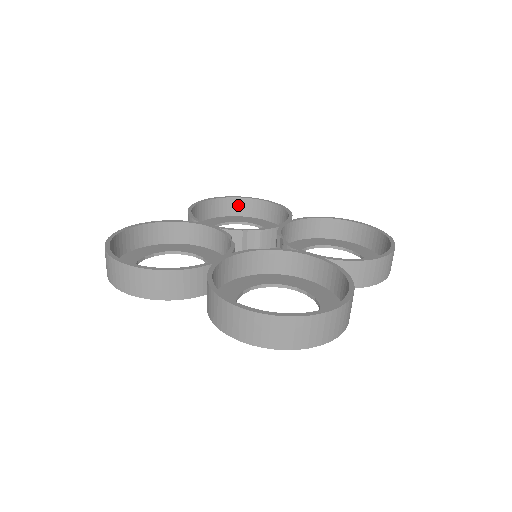
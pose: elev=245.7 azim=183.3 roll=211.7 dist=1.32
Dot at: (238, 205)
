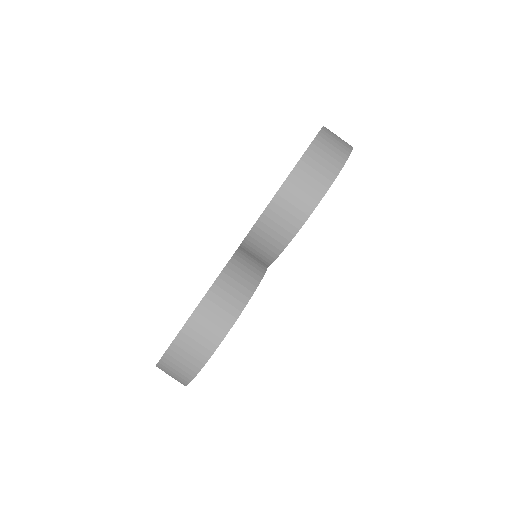
Dot at: occluded
